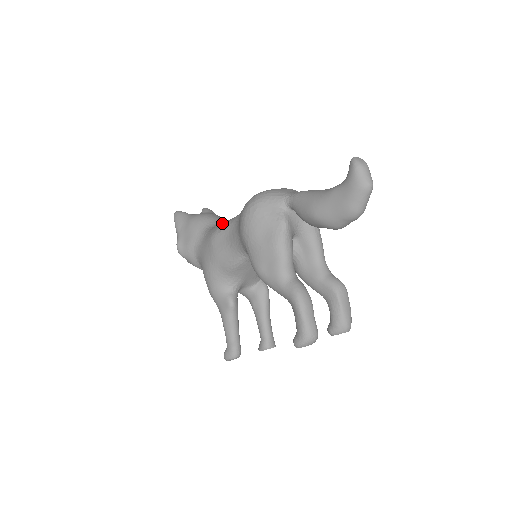
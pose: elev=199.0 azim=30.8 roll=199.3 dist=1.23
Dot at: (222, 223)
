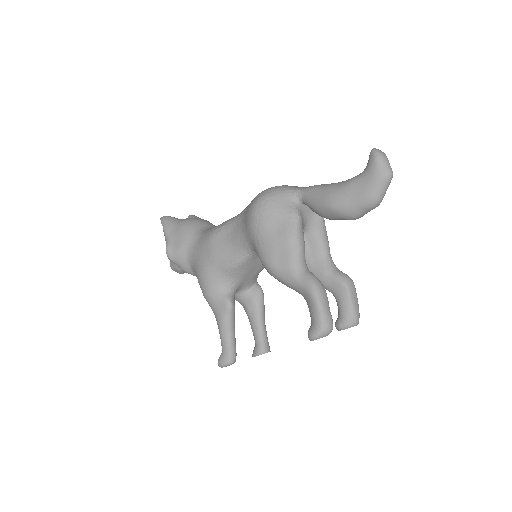
Dot at: occluded
